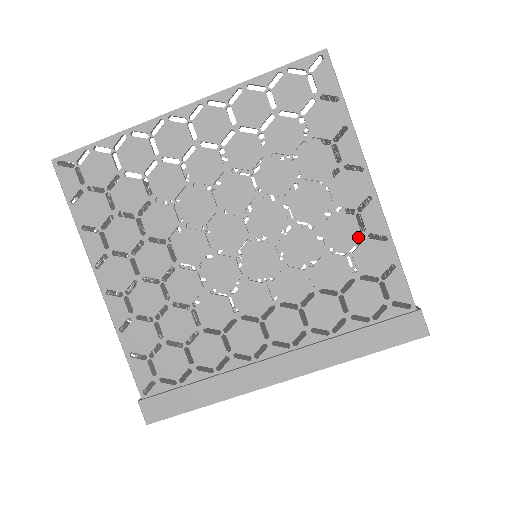
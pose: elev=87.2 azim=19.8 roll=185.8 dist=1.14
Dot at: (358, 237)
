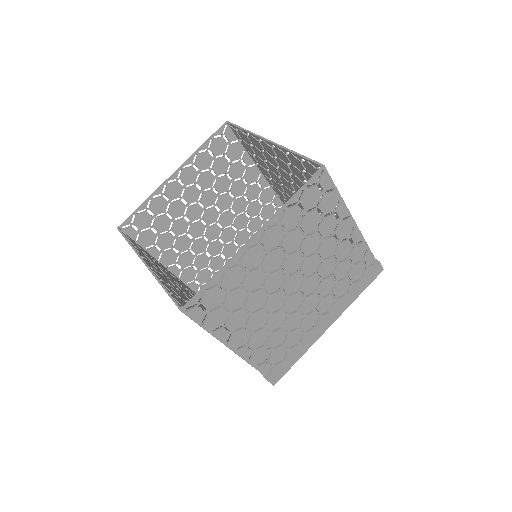
Dot at: occluded
